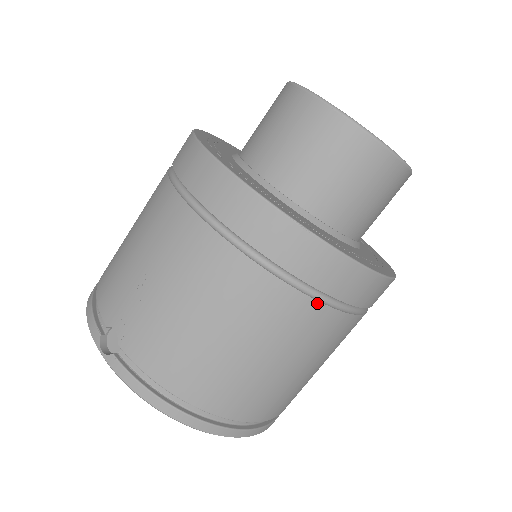
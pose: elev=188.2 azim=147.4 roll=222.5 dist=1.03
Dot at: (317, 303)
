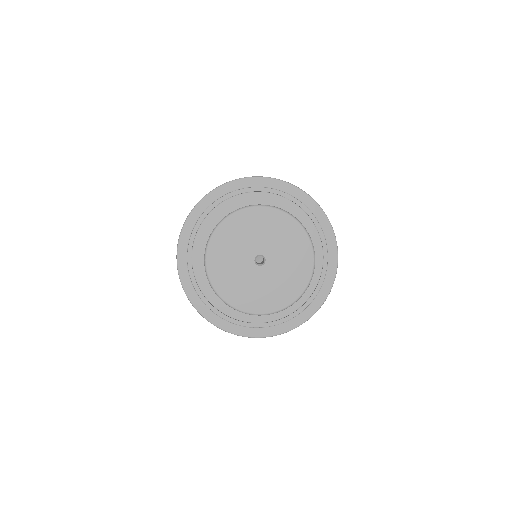
Dot at: occluded
